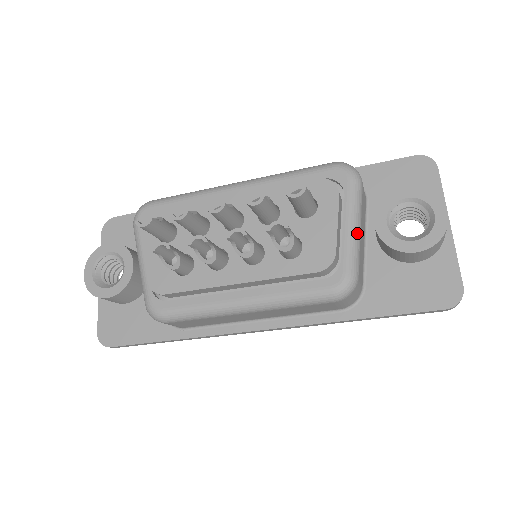
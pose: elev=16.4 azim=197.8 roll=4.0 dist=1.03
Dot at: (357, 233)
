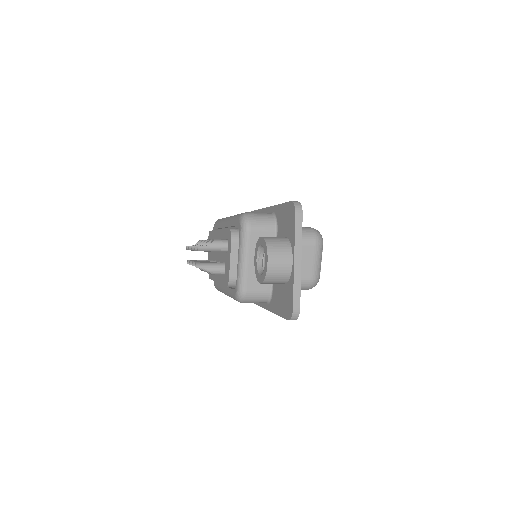
Dot at: (243, 265)
